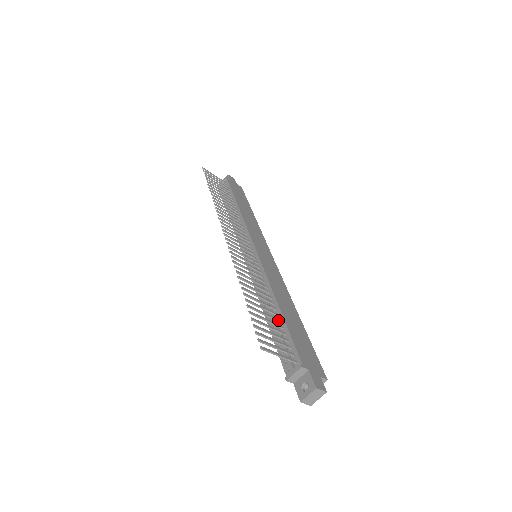
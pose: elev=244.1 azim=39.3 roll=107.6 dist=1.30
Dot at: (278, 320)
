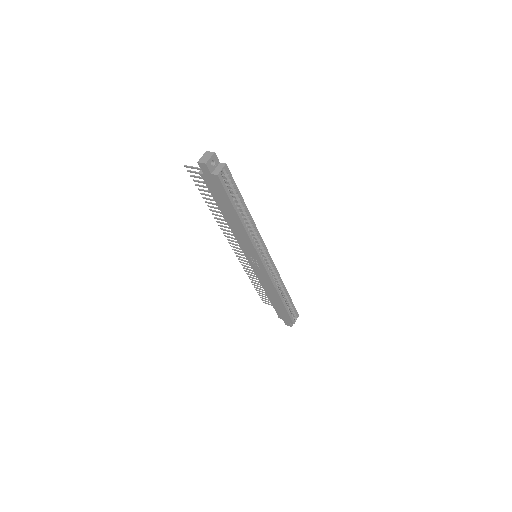
Dot at: occluded
